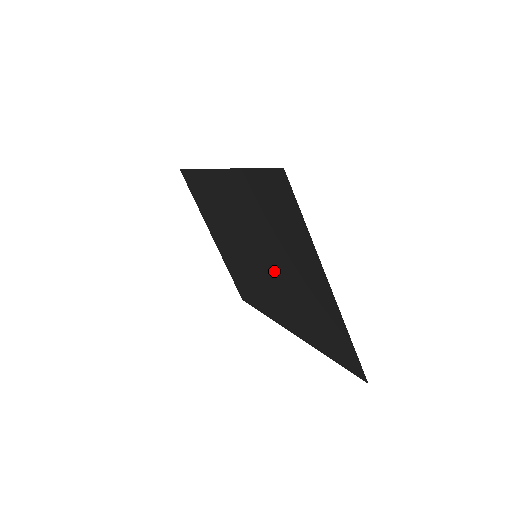
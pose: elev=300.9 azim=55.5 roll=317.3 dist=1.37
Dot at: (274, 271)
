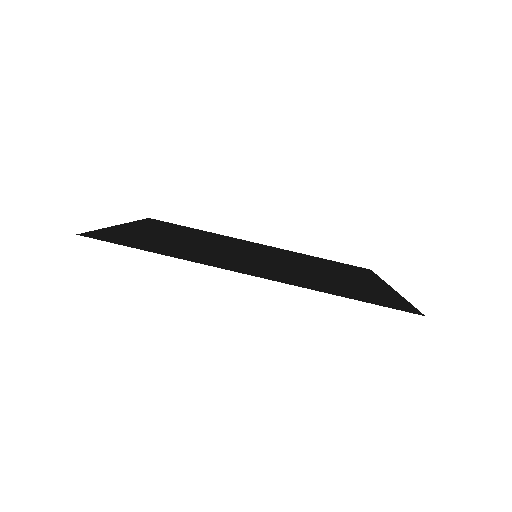
Dot at: (289, 262)
